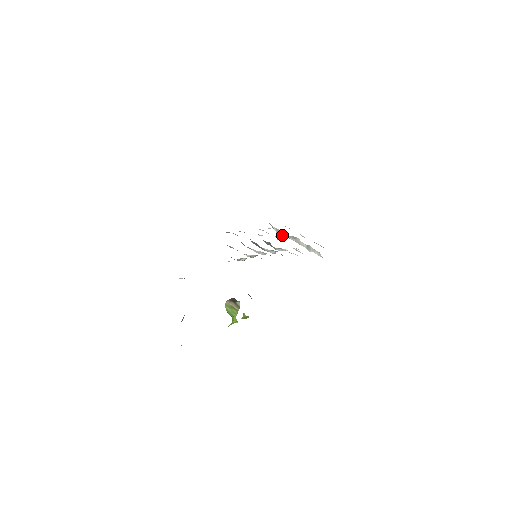
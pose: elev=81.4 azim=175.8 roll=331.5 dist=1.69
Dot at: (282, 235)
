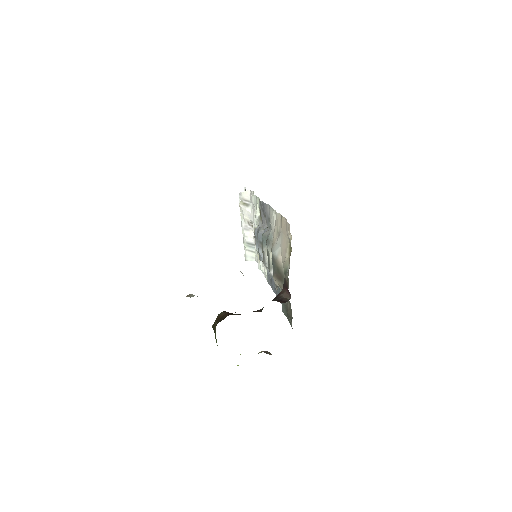
Dot at: (242, 206)
